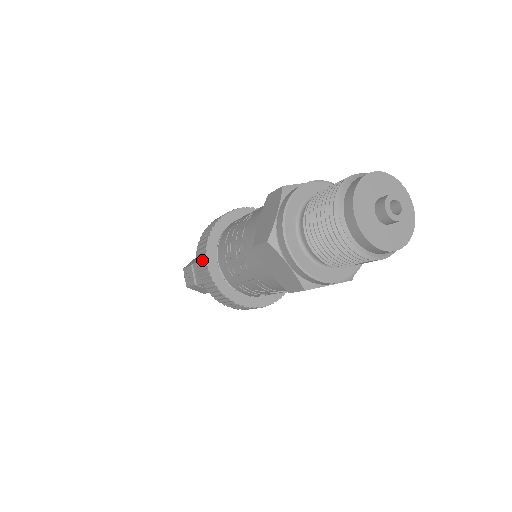
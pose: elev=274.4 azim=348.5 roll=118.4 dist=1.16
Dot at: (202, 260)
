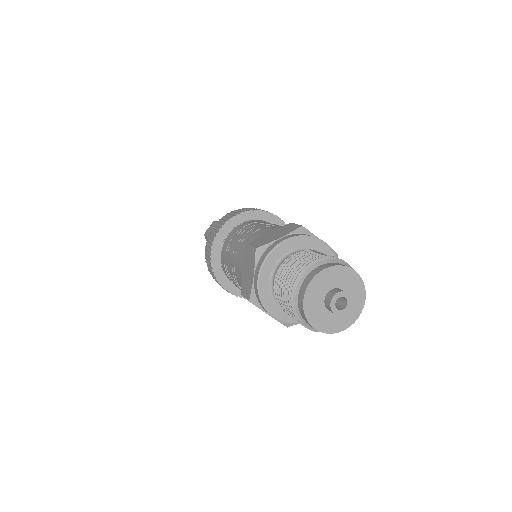
Dot at: (220, 224)
